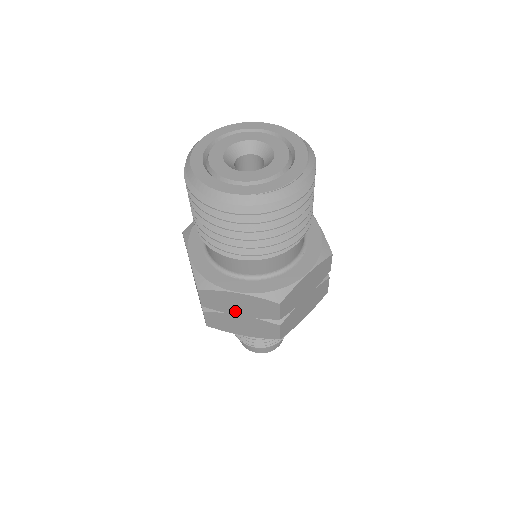
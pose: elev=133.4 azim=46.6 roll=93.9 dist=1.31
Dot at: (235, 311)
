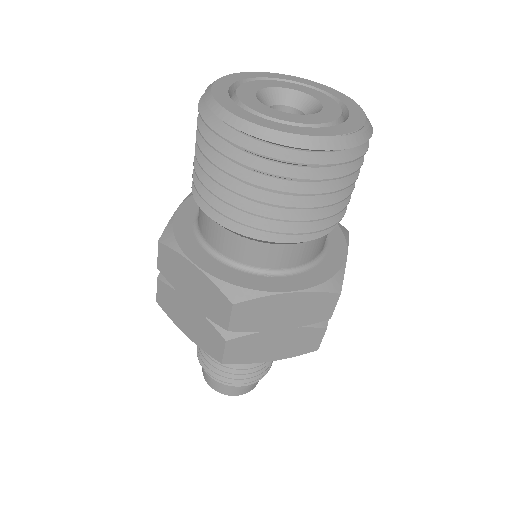
Dot at: (275, 324)
